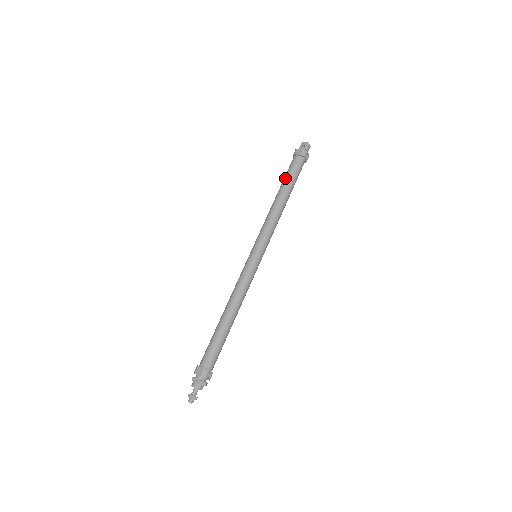
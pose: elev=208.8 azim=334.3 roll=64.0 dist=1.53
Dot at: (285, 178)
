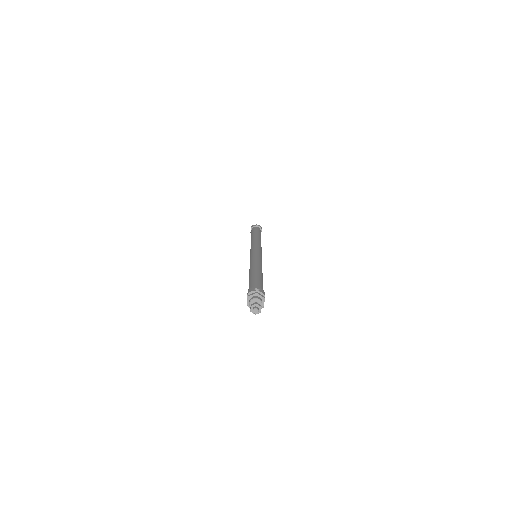
Dot at: occluded
